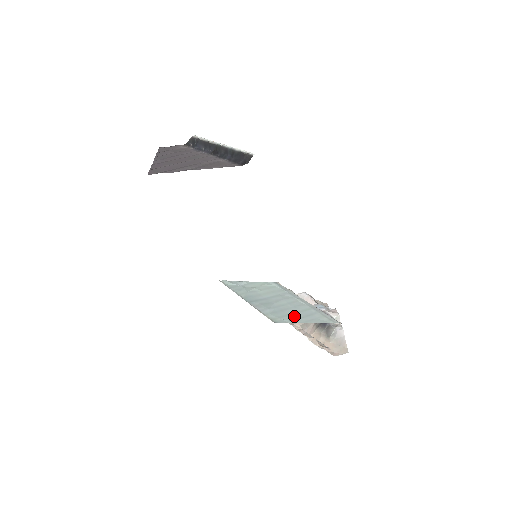
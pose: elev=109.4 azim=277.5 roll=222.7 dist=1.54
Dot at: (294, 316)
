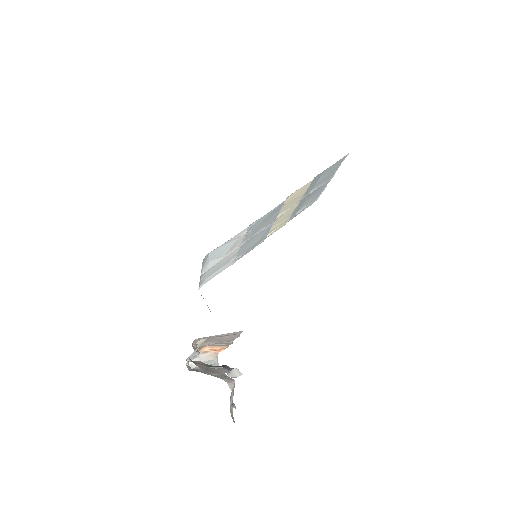
Dot at: occluded
